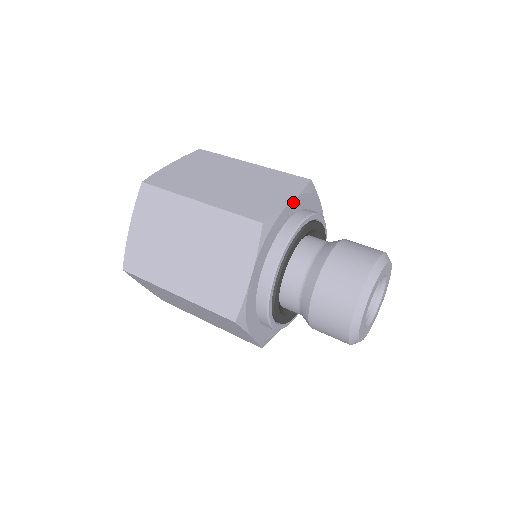
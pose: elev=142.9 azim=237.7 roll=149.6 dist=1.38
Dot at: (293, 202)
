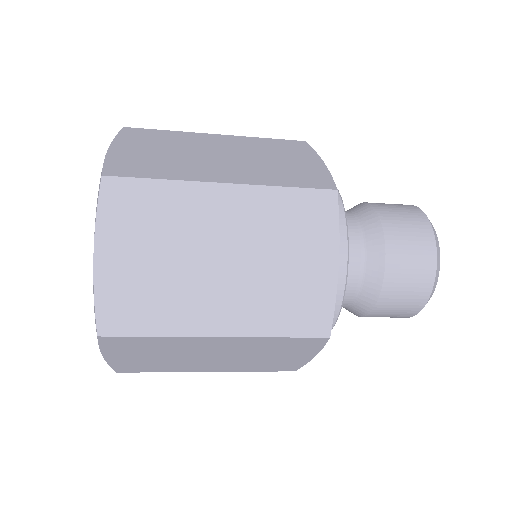
Dot at: occluded
